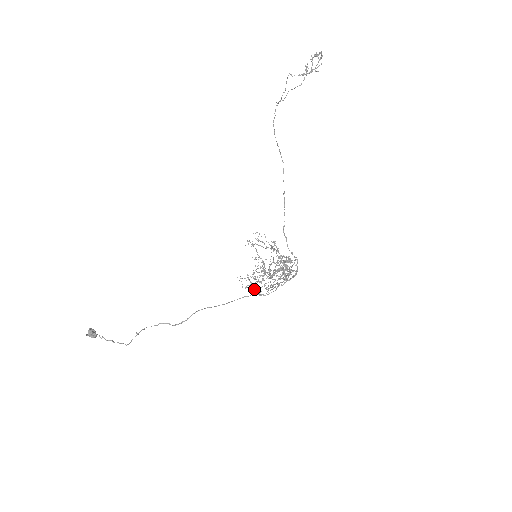
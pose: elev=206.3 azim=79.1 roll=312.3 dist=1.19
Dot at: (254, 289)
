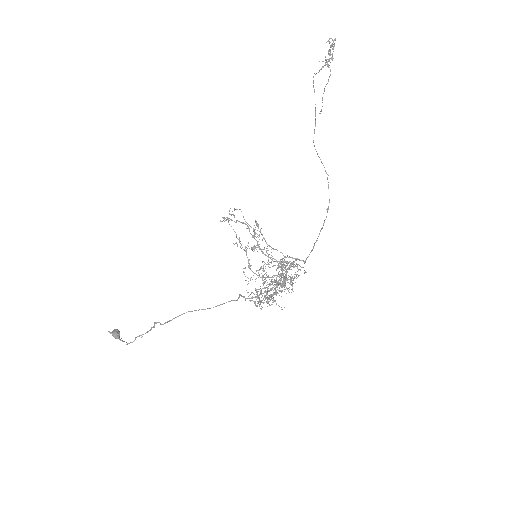
Dot at: (254, 301)
